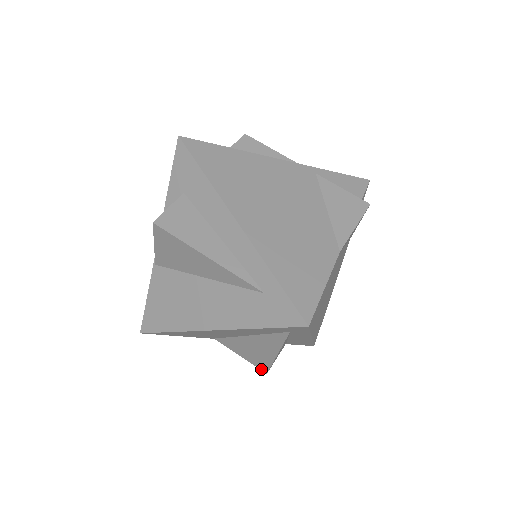
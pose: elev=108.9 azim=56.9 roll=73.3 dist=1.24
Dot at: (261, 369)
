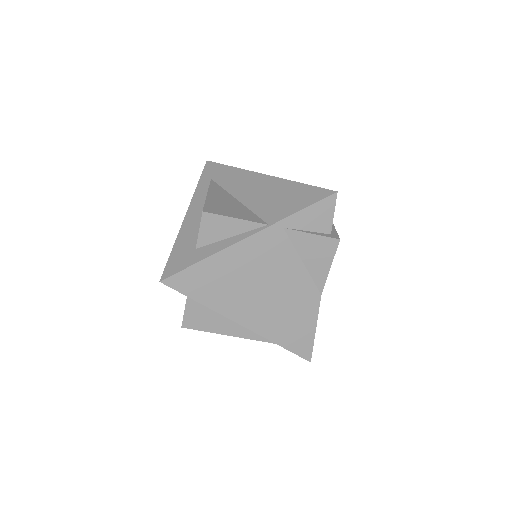
Dot at: occluded
